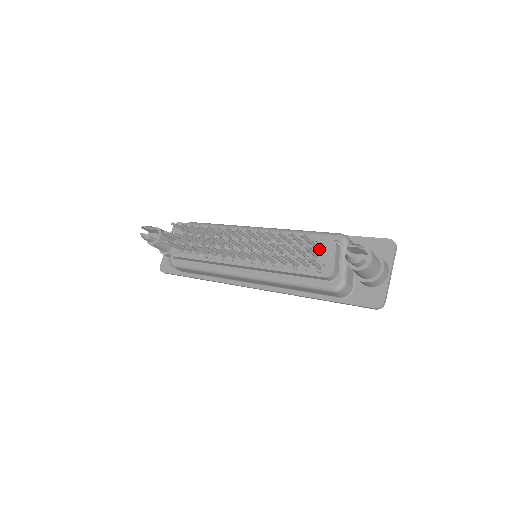
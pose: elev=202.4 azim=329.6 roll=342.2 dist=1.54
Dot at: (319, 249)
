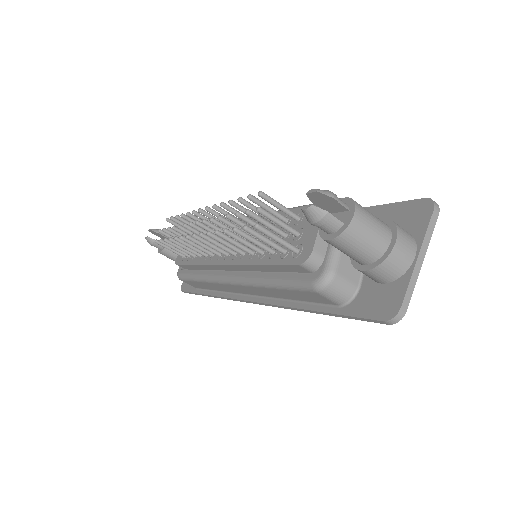
Dot at: (302, 223)
